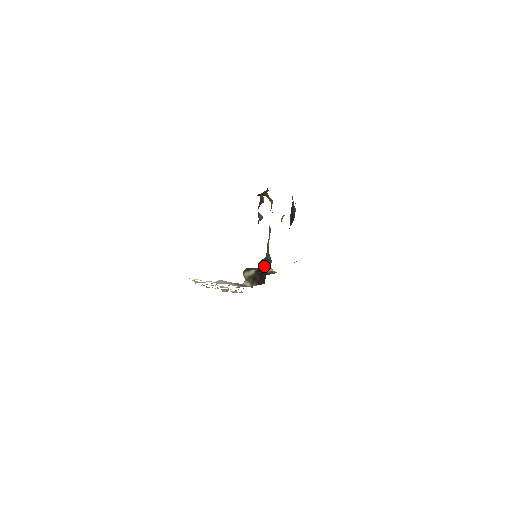
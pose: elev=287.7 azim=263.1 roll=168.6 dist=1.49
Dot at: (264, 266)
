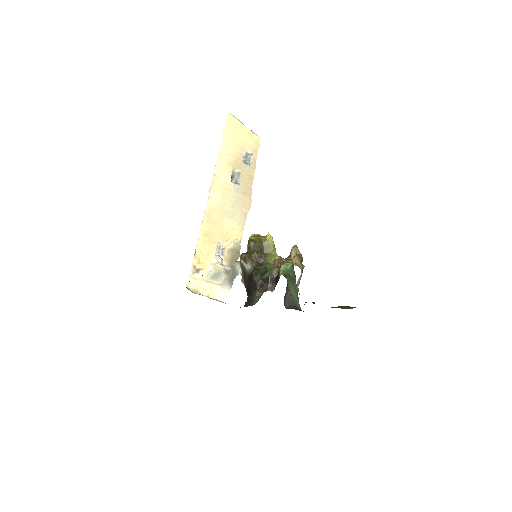
Dot at: (253, 288)
